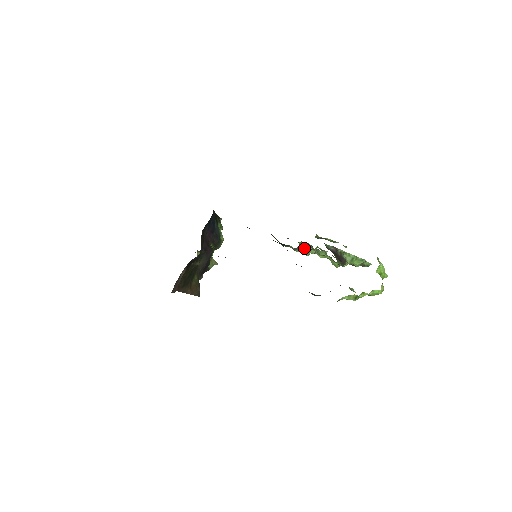
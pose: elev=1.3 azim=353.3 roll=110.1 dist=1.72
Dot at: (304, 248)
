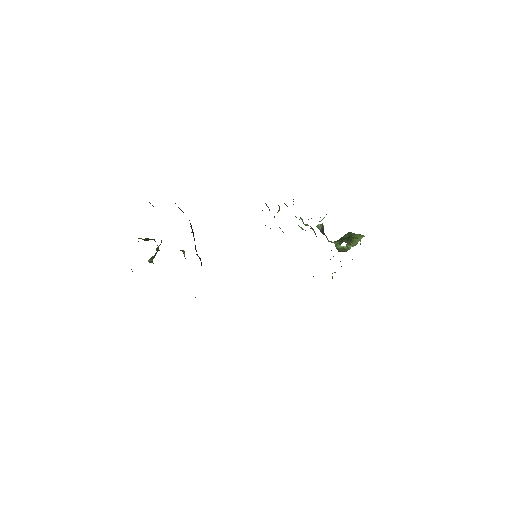
Dot at: occluded
